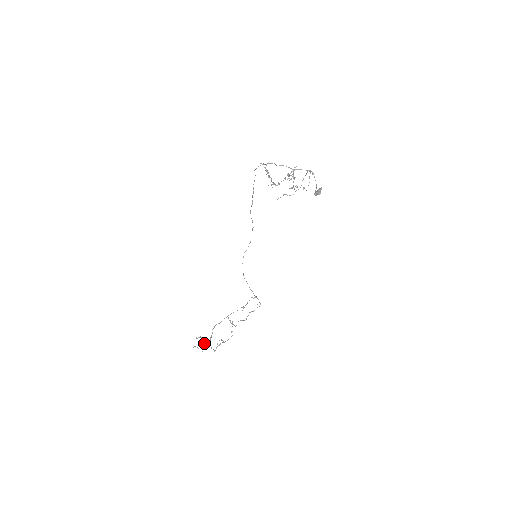
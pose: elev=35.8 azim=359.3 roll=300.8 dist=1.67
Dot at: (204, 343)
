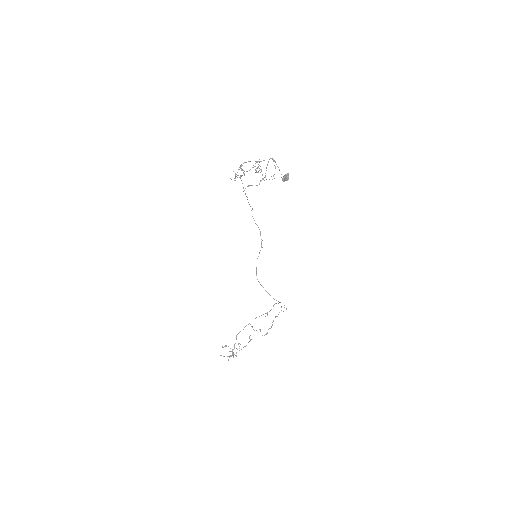
Dot at: occluded
